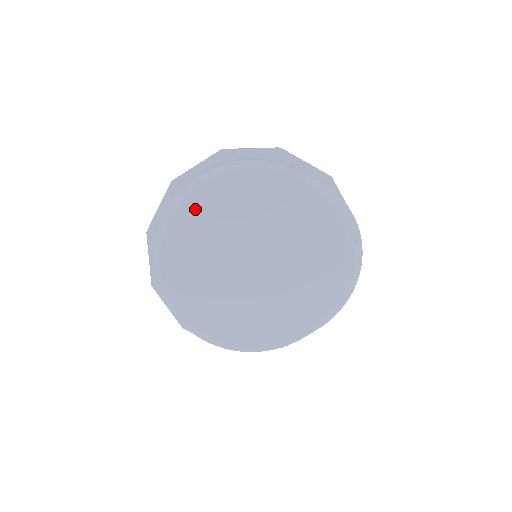
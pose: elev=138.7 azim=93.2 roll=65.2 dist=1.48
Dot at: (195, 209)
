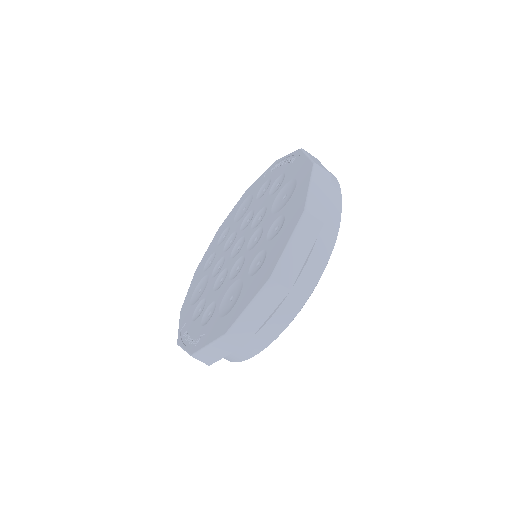
Dot at: occluded
